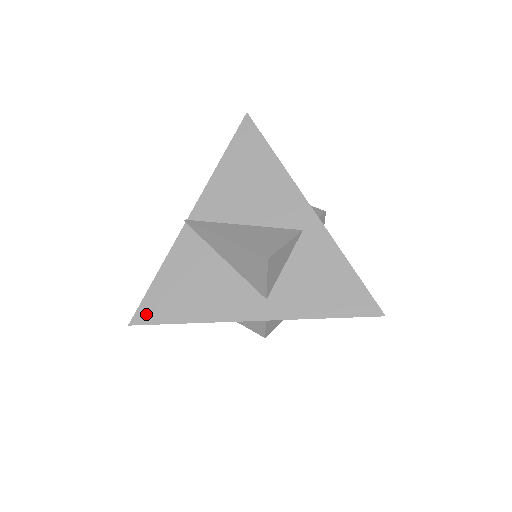
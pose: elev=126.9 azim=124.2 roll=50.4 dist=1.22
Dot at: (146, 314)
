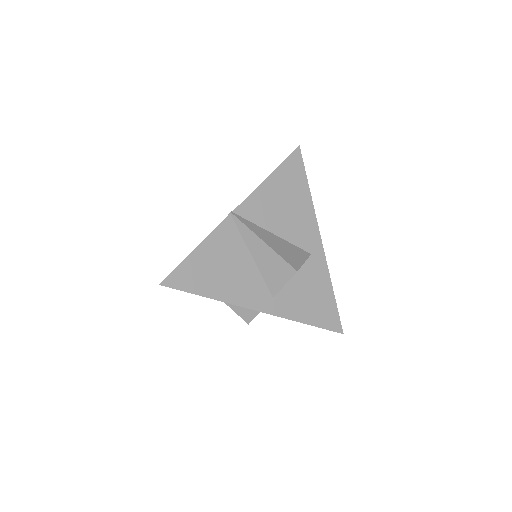
Dot at: (177, 280)
